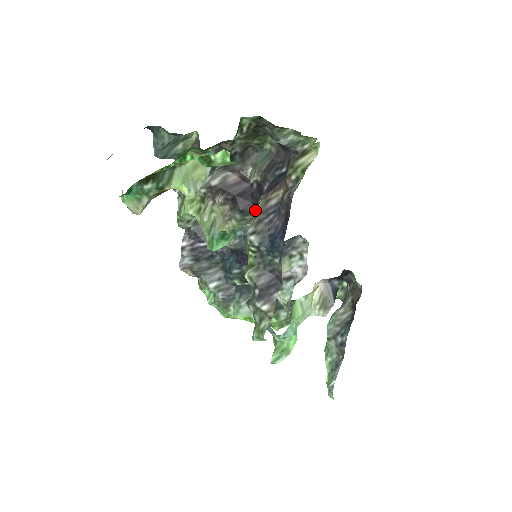
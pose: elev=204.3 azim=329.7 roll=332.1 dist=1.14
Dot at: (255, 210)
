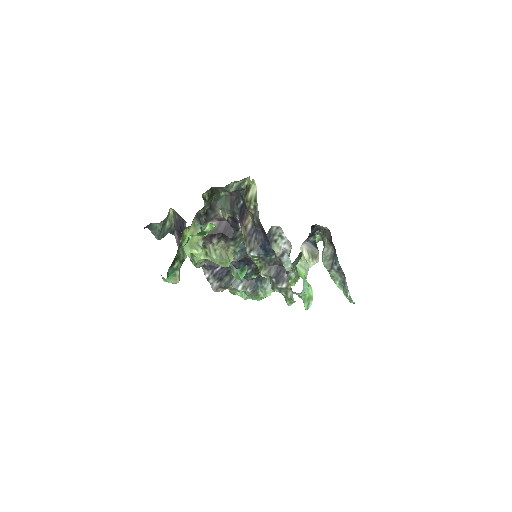
Dot at: (239, 233)
